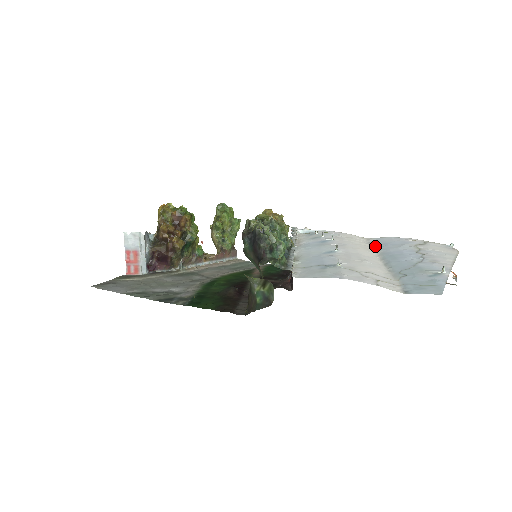
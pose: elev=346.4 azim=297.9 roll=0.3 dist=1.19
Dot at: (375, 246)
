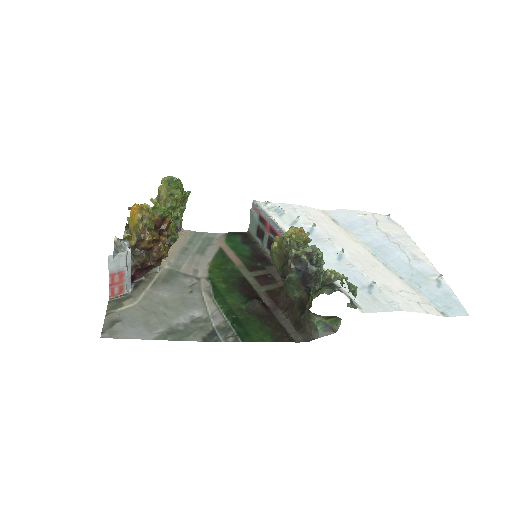
Dot at: (346, 228)
